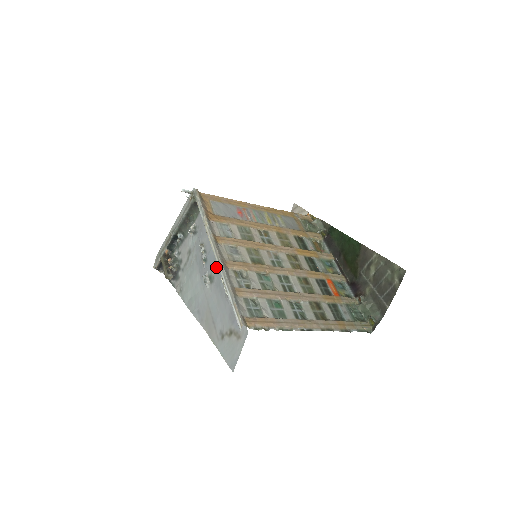
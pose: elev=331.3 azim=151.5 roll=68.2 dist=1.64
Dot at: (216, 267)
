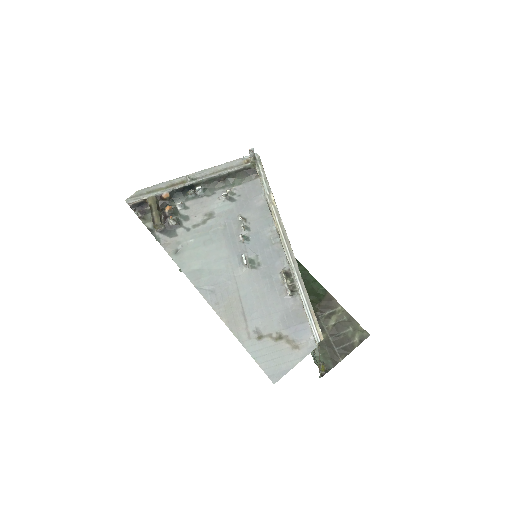
Dot at: (269, 255)
